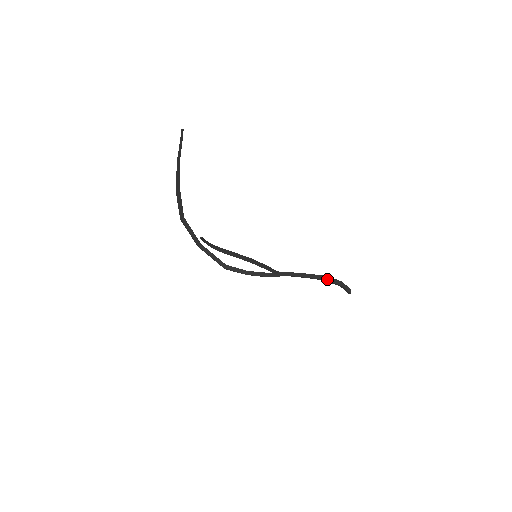
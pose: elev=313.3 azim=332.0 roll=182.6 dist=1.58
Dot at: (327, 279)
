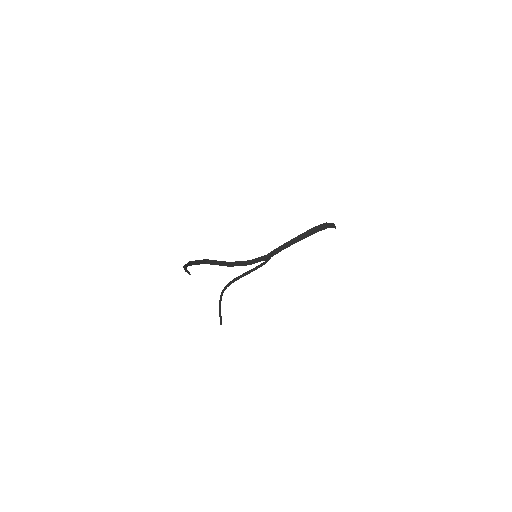
Dot at: (316, 232)
